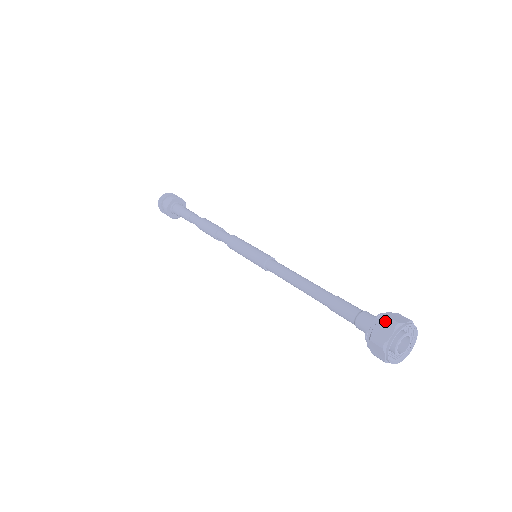
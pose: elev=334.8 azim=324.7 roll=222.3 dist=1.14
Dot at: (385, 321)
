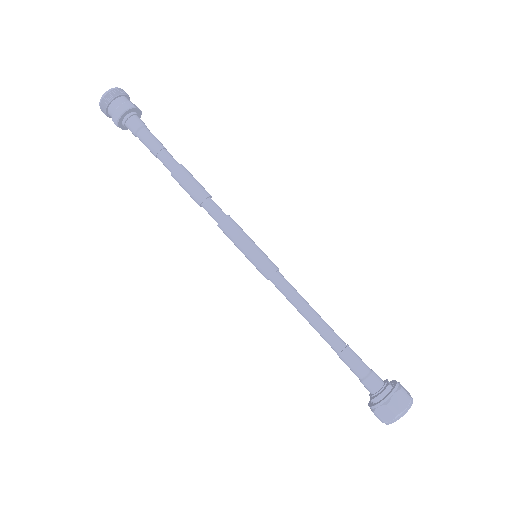
Dot at: occluded
